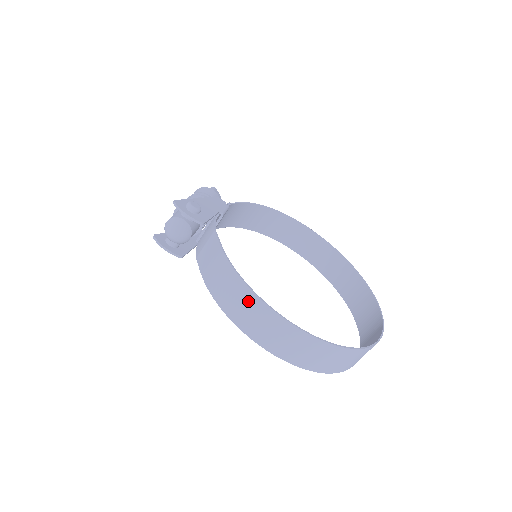
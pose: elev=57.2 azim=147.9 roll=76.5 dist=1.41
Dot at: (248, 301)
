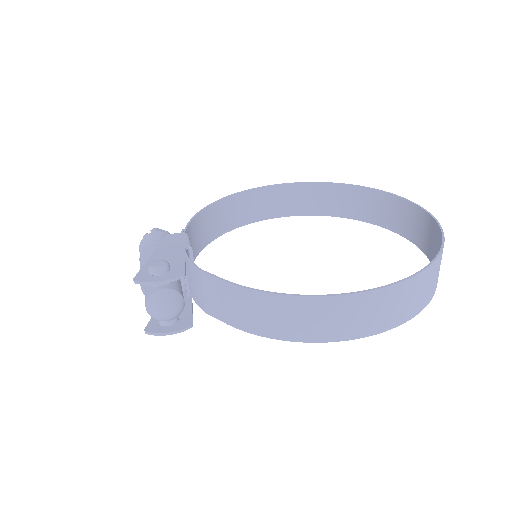
Dot at: (304, 309)
